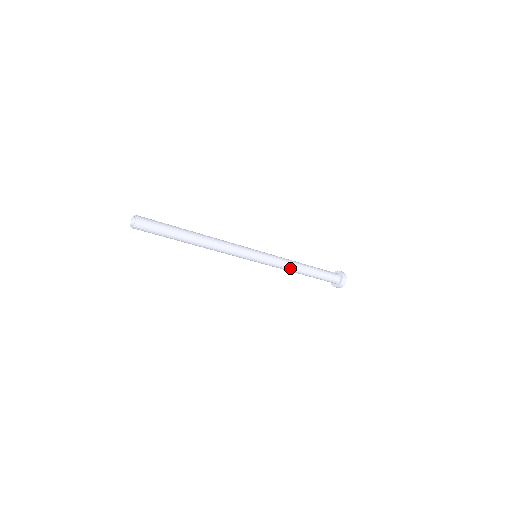
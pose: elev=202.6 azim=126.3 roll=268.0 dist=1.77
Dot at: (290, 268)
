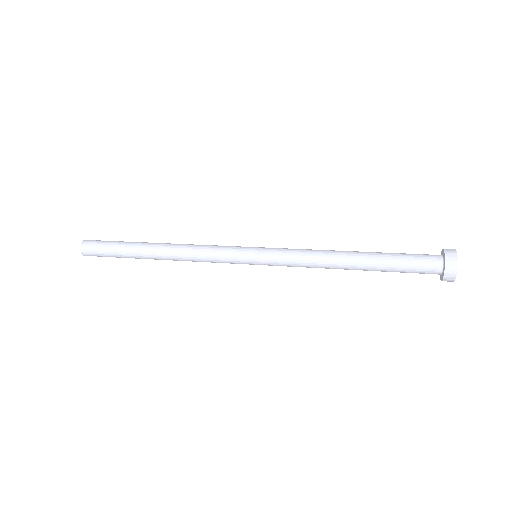
Dot at: (320, 267)
